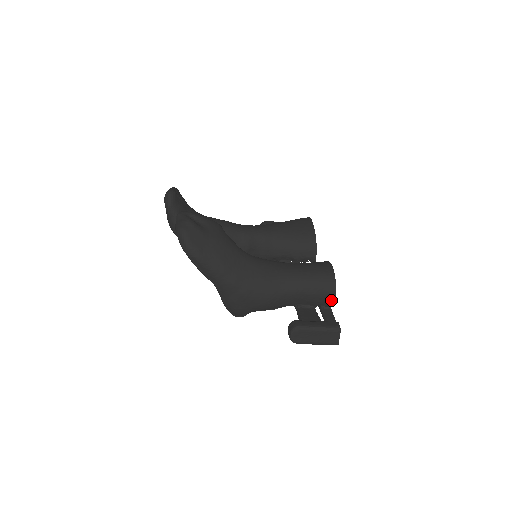
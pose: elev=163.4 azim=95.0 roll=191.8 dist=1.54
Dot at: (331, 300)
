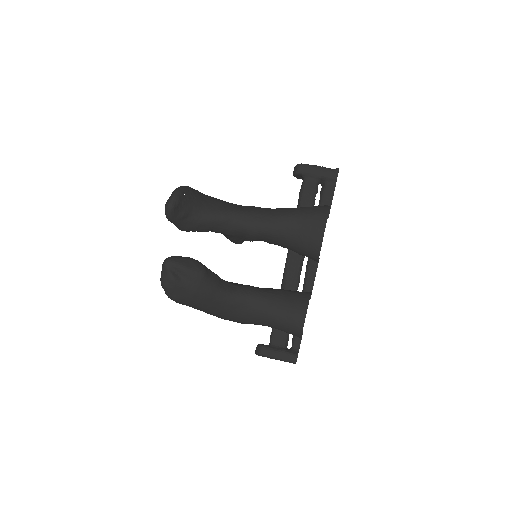
Dot at: occluded
